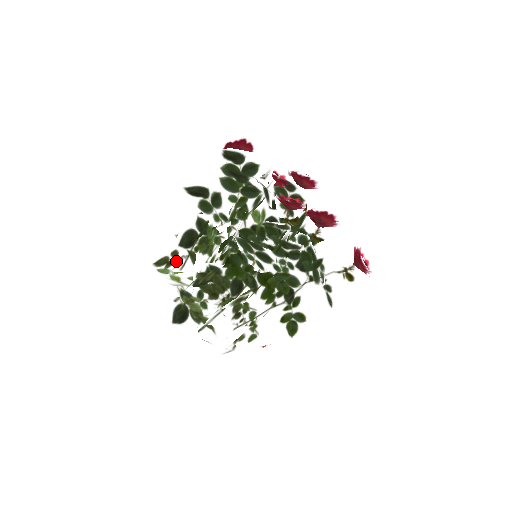
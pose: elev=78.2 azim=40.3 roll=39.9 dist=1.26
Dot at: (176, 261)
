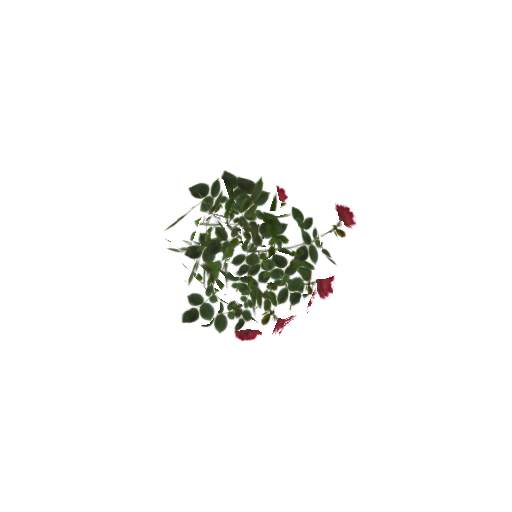
Dot at: (187, 213)
